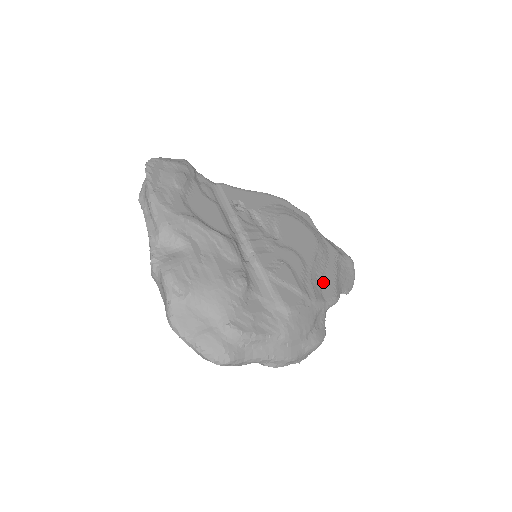
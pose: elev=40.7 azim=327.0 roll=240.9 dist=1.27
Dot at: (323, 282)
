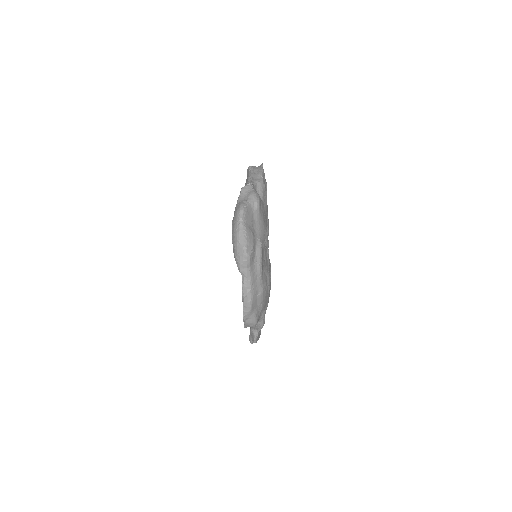
Dot at: occluded
